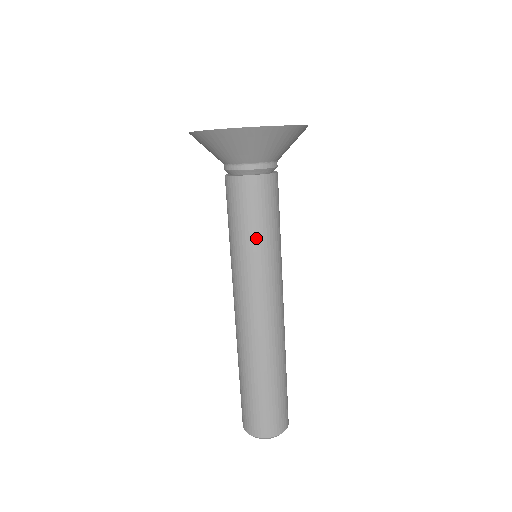
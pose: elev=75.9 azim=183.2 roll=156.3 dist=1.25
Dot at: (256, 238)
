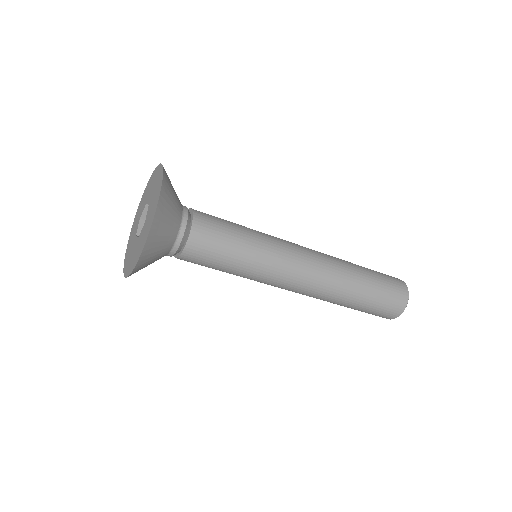
Dot at: (238, 266)
